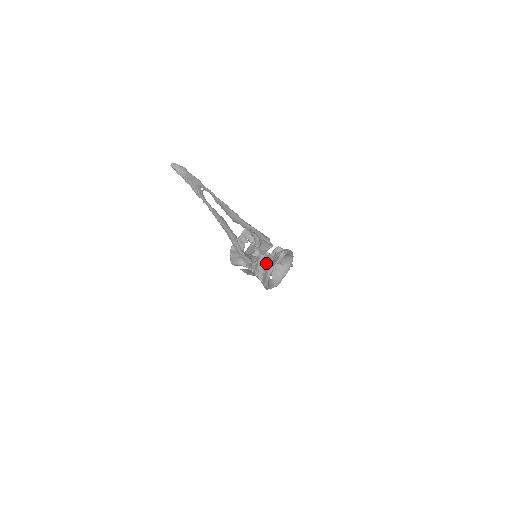
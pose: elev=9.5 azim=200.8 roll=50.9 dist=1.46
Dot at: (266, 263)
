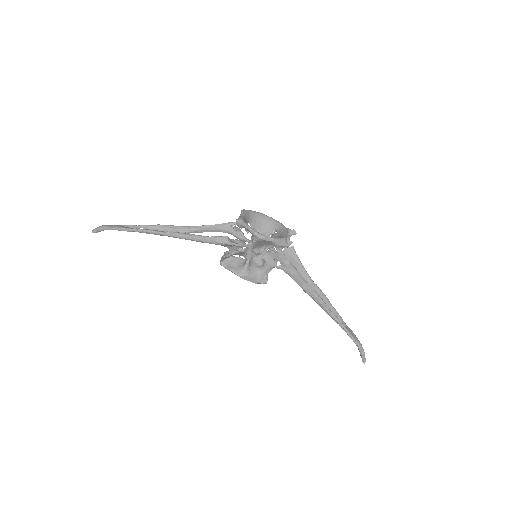
Dot at: occluded
